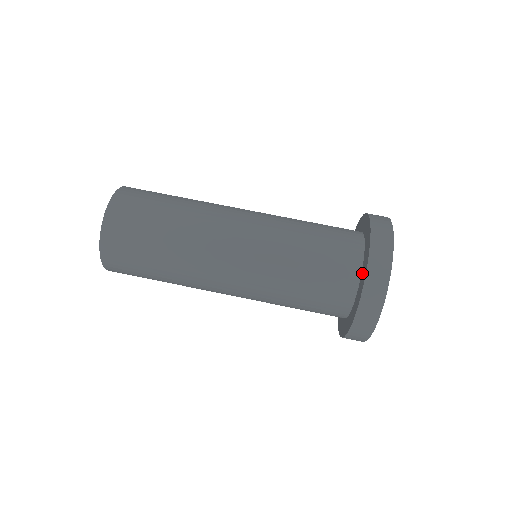
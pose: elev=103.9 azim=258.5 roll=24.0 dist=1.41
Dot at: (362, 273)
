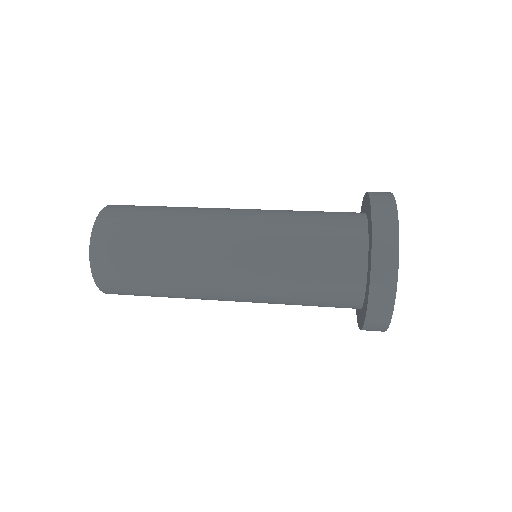
Dot at: (364, 209)
